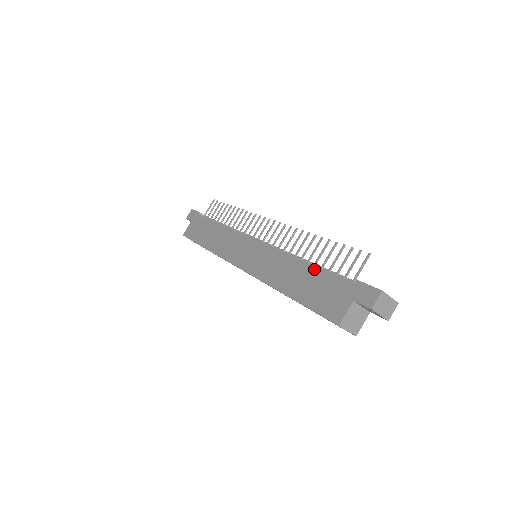
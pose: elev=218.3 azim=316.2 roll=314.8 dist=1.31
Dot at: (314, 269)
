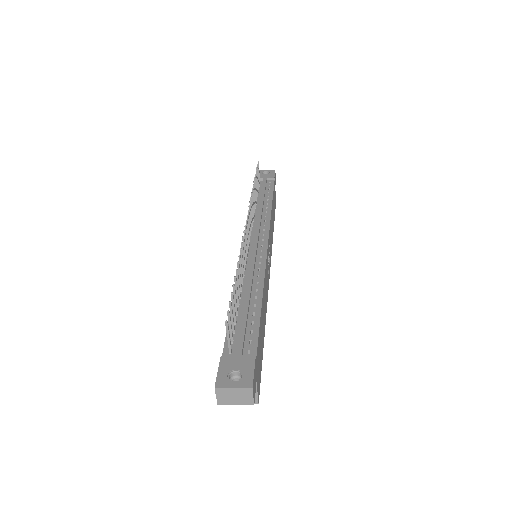
Dot at: (230, 316)
